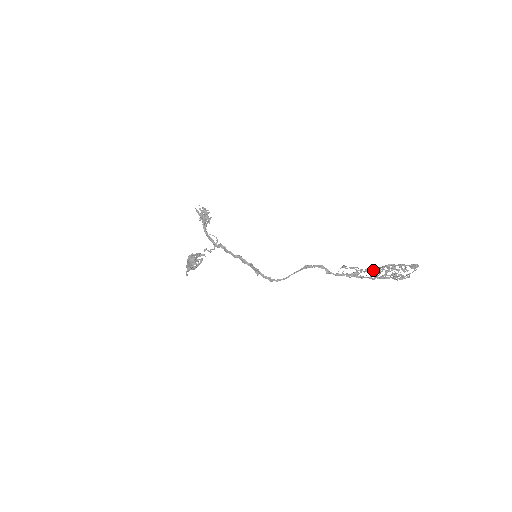
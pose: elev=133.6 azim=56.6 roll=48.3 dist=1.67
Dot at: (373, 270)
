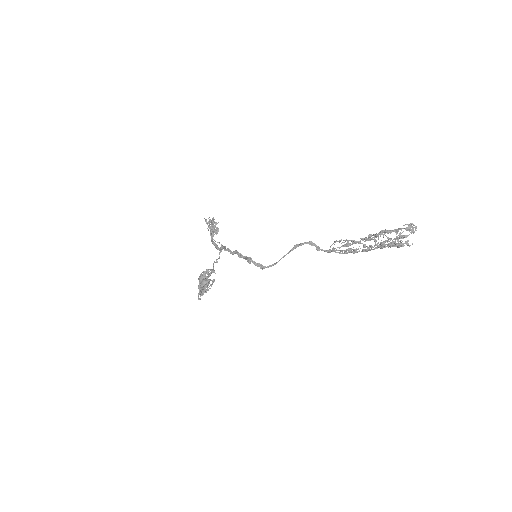
Dot at: (365, 238)
